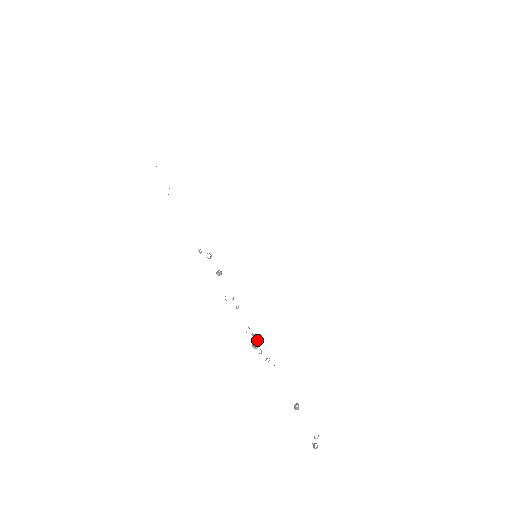
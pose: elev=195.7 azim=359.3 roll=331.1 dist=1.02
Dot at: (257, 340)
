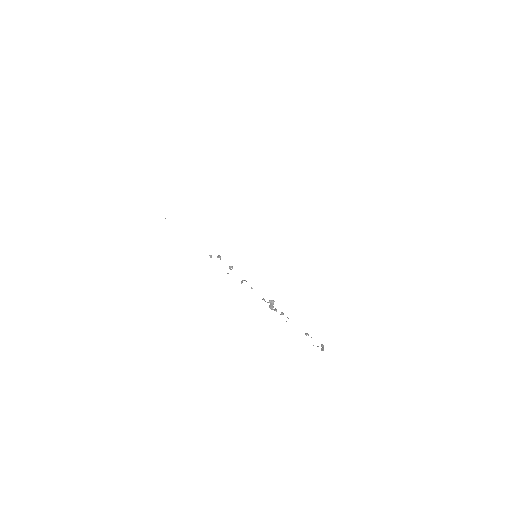
Dot at: (272, 305)
